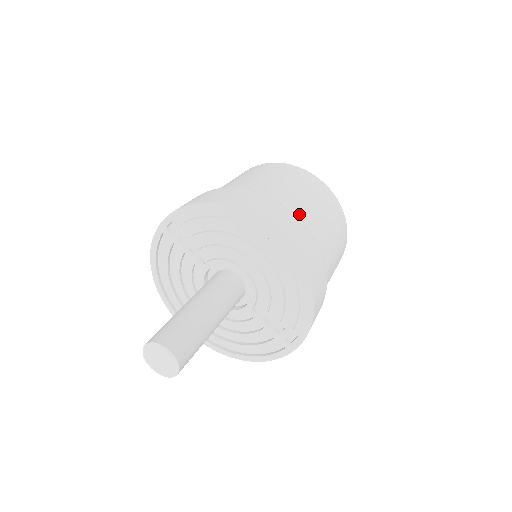
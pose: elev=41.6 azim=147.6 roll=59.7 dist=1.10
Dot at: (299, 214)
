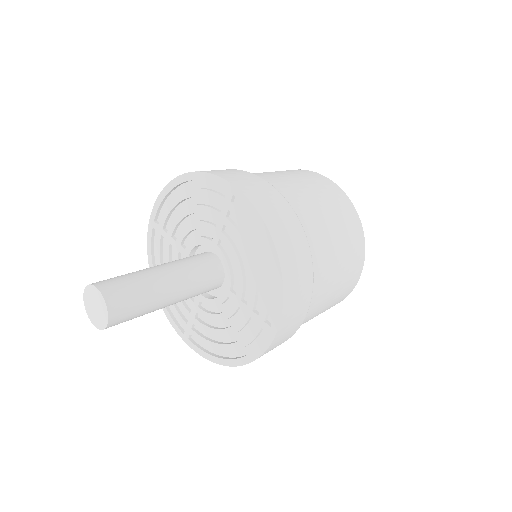
Dot at: (277, 186)
